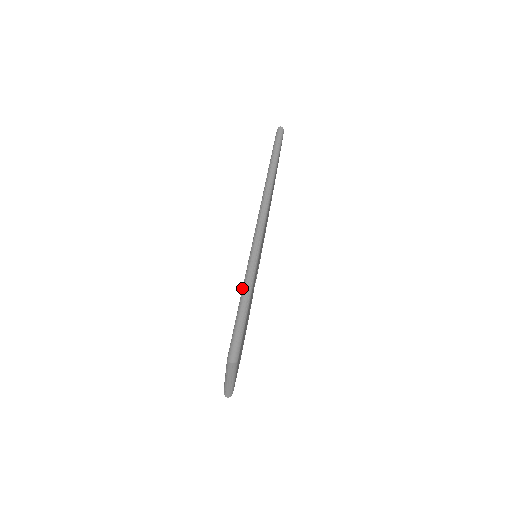
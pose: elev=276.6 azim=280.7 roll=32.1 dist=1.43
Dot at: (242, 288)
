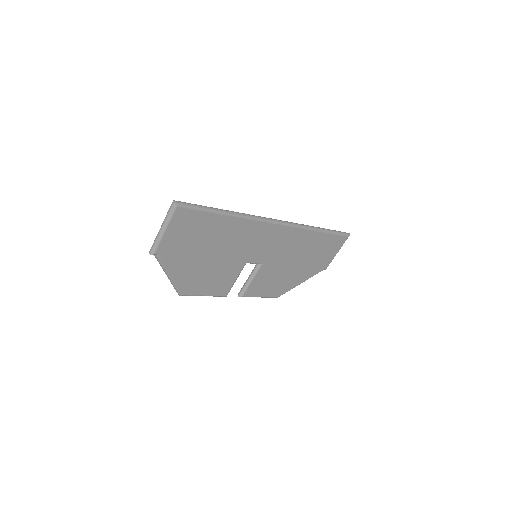
Dot at: occluded
